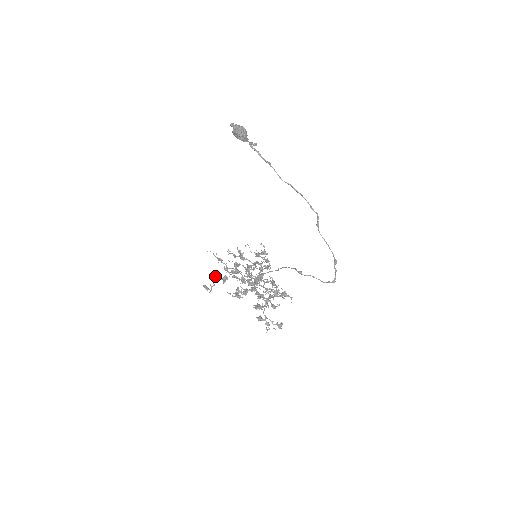
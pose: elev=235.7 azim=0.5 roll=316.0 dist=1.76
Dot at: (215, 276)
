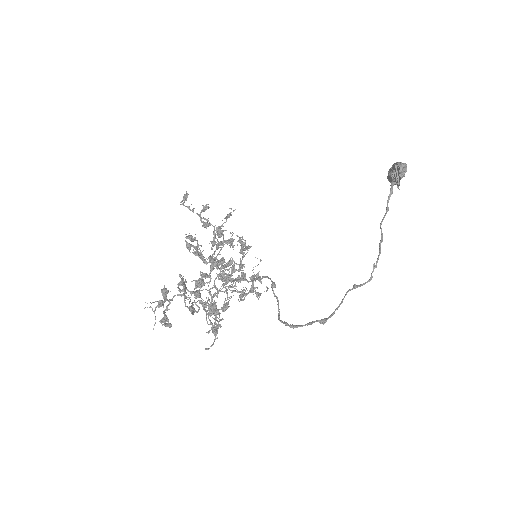
Dot at: (205, 208)
